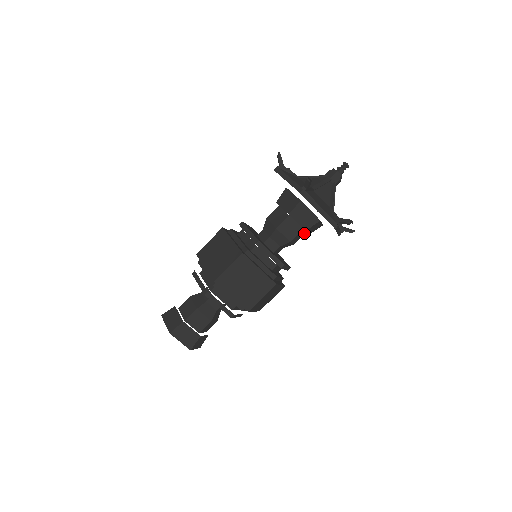
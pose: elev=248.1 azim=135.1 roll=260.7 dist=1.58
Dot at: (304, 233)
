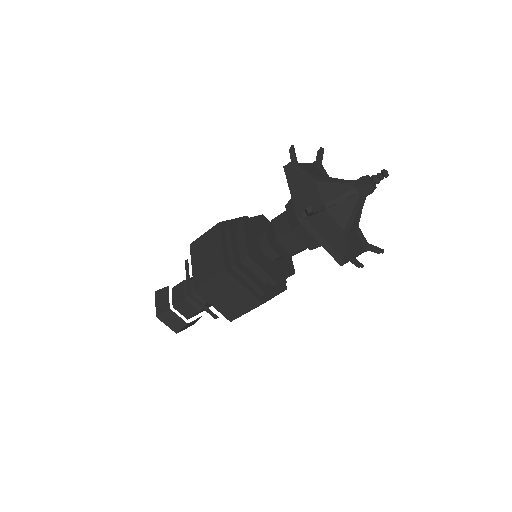
Dot at: (306, 246)
